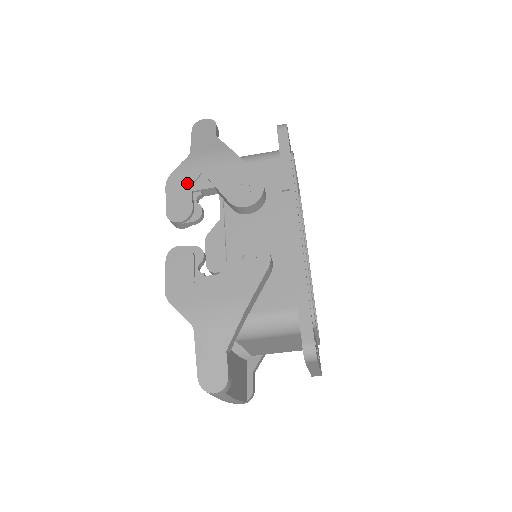
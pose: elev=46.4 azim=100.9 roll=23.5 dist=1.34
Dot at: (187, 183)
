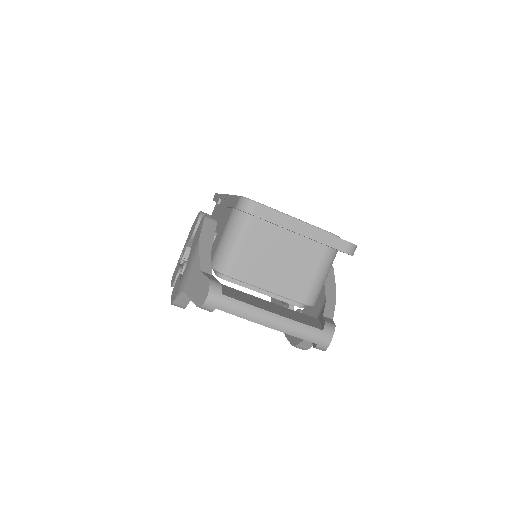
Dot at: (177, 266)
